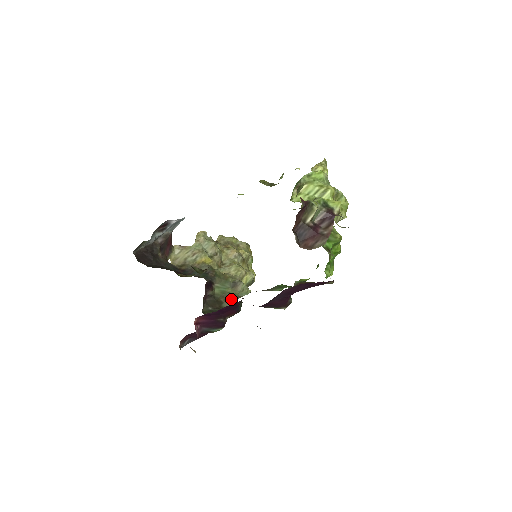
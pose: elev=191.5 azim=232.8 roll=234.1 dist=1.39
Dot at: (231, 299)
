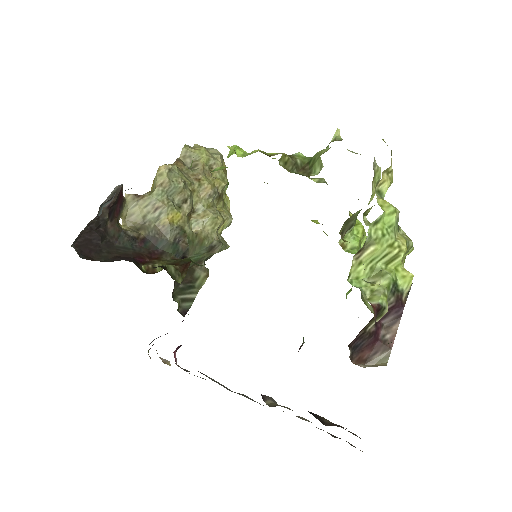
Dot at: (204, 261)
